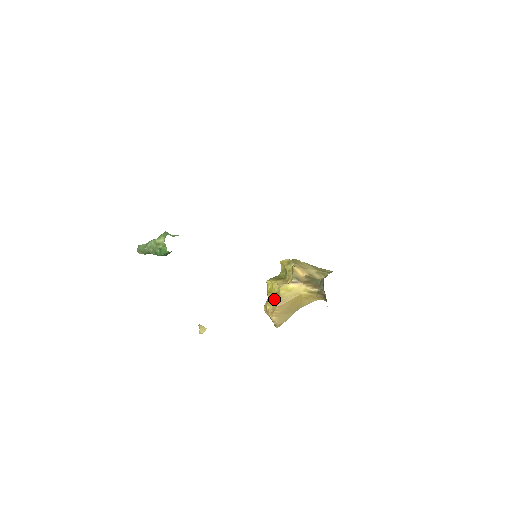
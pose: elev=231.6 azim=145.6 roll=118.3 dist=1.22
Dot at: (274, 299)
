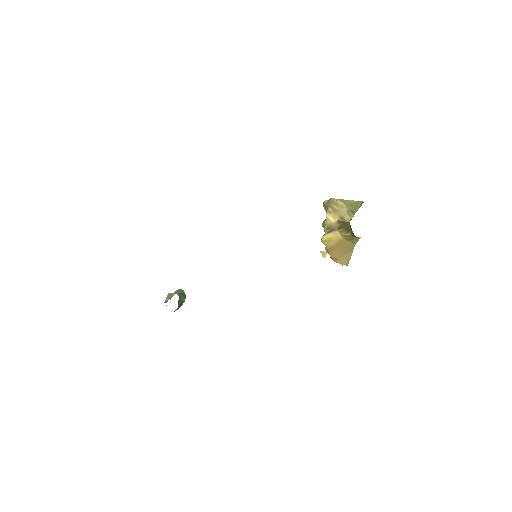
Dot at: occluded
